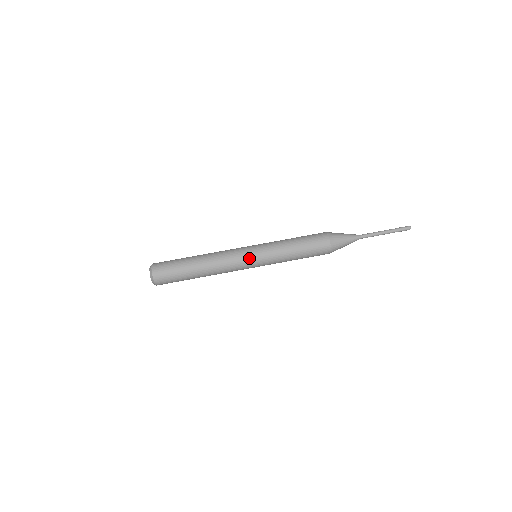
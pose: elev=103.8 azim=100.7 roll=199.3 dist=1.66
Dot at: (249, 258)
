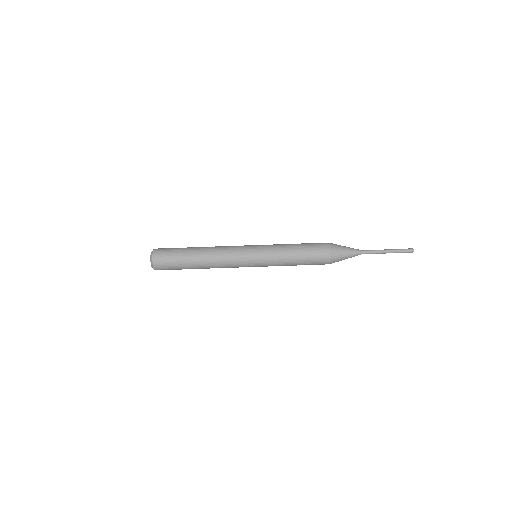
Dot at: (249, 266)
